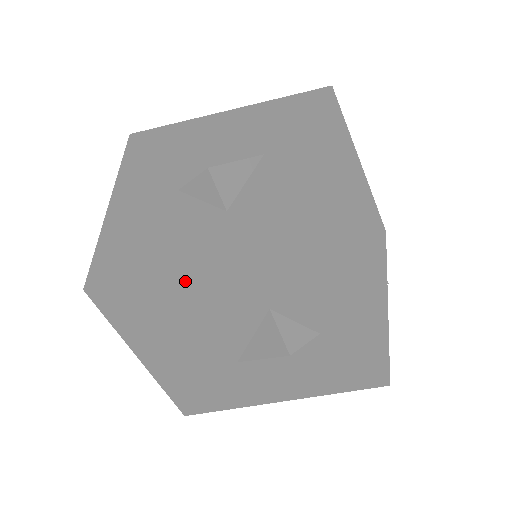
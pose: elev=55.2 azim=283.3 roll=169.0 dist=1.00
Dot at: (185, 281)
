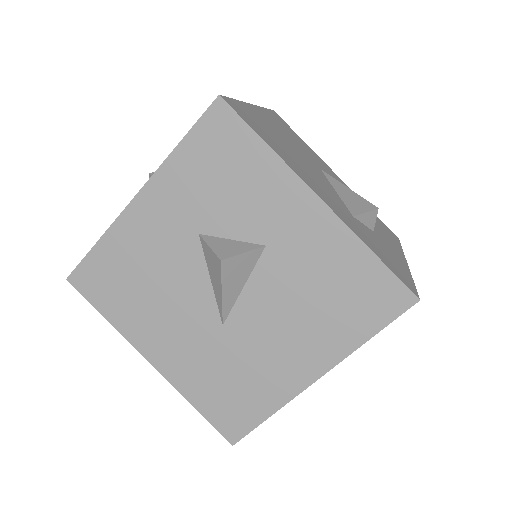
Dot at: (120, 234)
